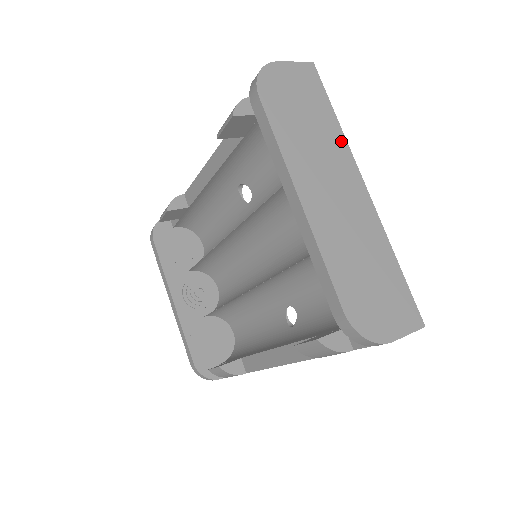
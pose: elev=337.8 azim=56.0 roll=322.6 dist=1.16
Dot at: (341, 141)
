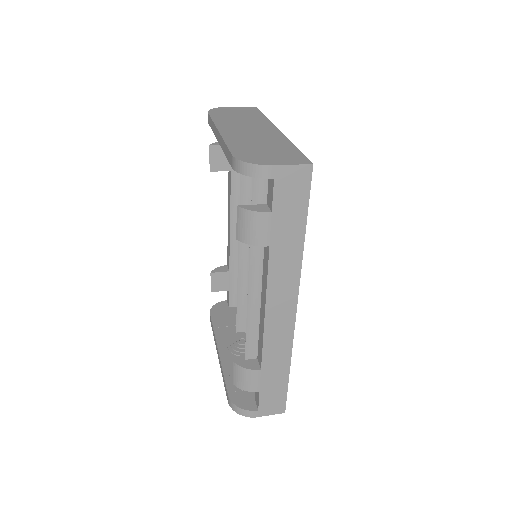
Dot at: (265, 121)
